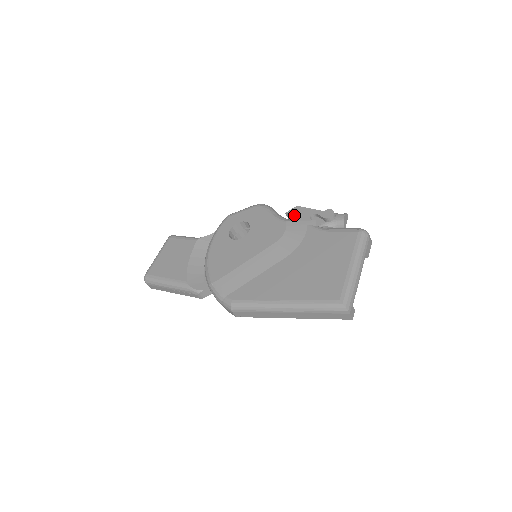
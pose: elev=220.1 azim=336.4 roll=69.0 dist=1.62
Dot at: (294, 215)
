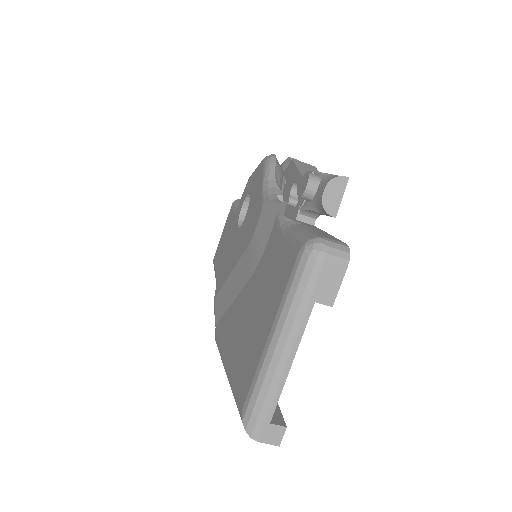
Dot at: occluded
